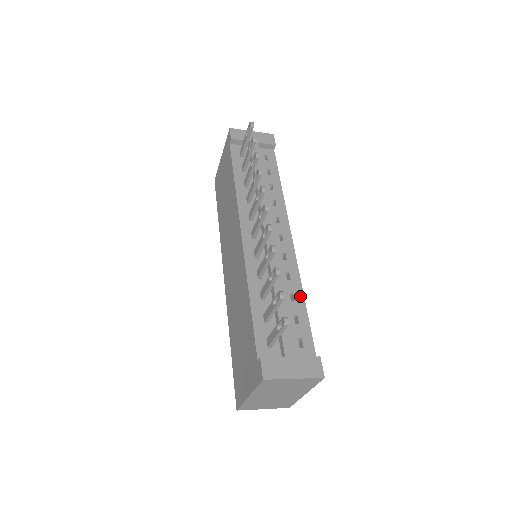
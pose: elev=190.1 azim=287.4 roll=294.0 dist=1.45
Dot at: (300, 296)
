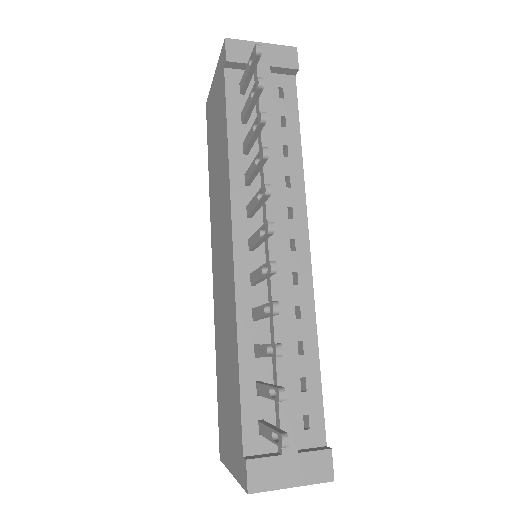
Dot at: (312, 345)
